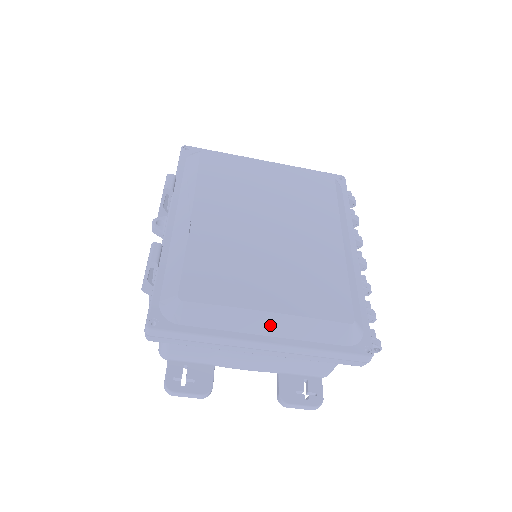
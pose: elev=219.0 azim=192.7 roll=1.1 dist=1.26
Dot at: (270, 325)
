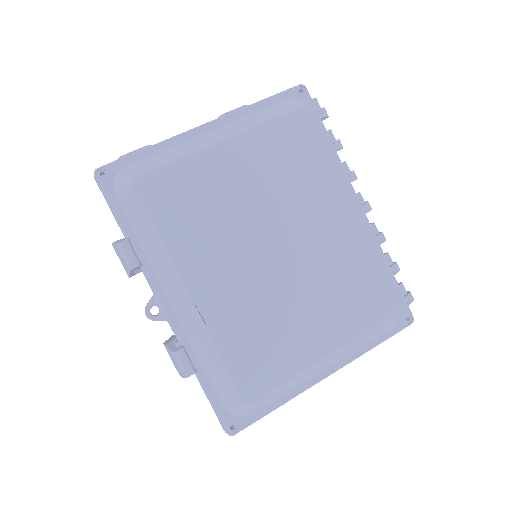
Dot at: (328, 362)
